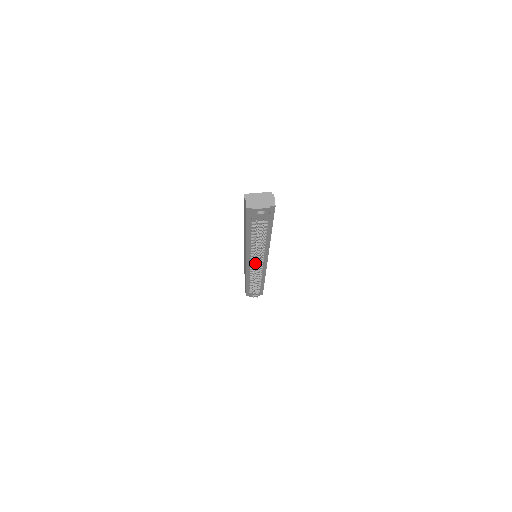
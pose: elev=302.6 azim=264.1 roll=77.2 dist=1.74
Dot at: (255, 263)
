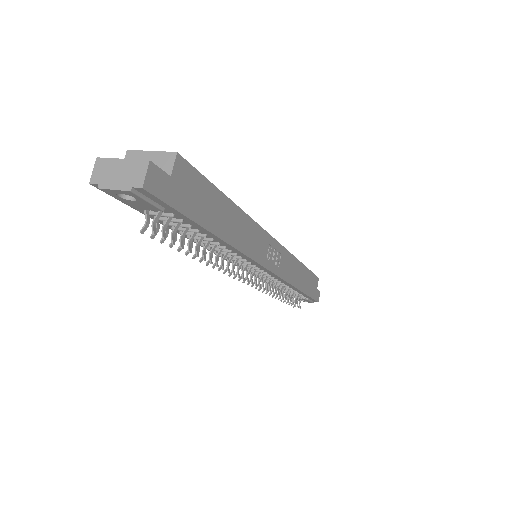
Dot at: (229, 273)
